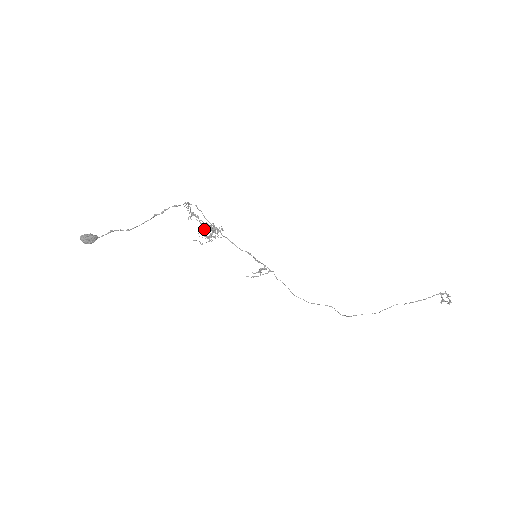
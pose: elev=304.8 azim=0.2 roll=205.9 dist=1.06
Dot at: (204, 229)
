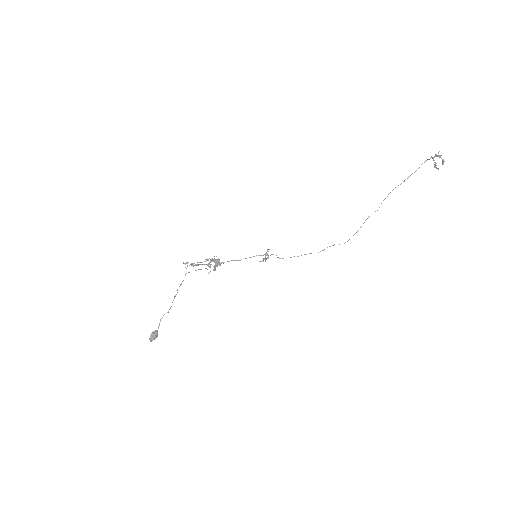
Dot at: (209, 266)
